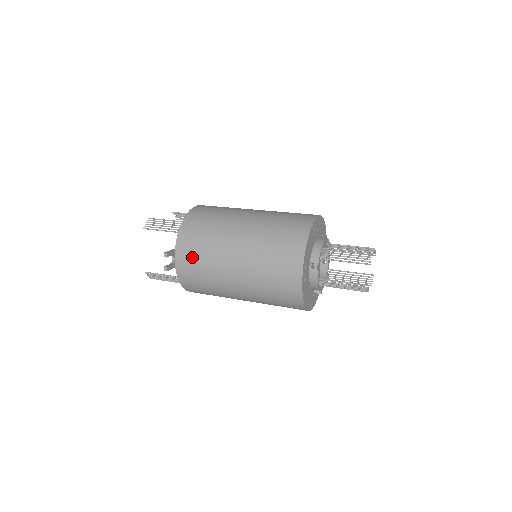
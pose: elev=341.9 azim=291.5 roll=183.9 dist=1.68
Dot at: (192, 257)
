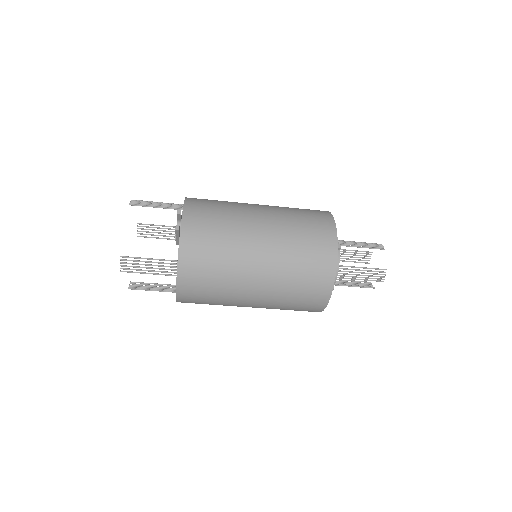
Dot at: (205, 225)
